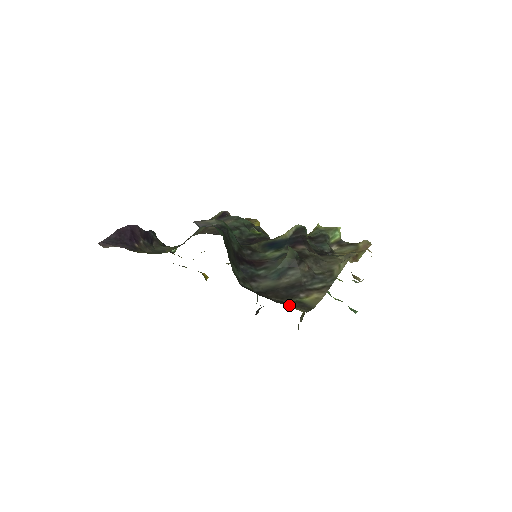
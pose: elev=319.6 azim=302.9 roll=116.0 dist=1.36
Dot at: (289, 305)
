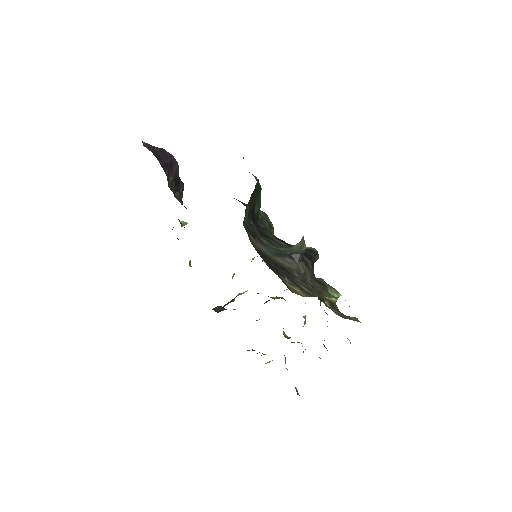
Dot at: occluded
